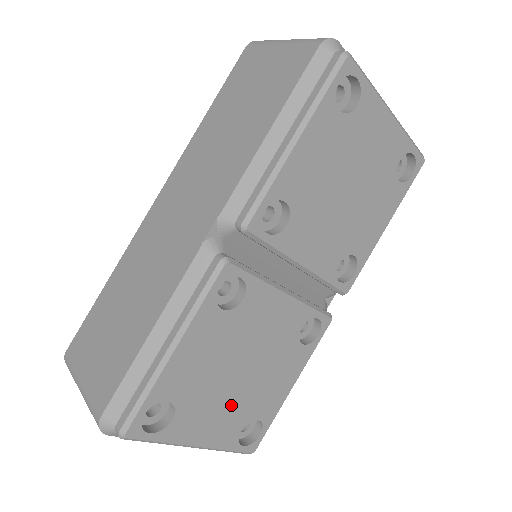
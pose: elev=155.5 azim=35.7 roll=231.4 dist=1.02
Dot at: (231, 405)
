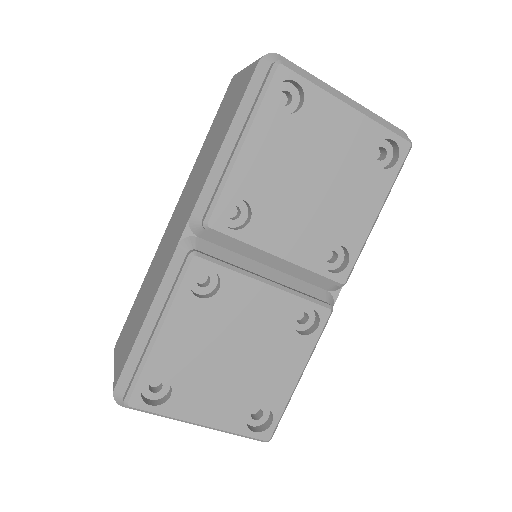
Dot at: (230, 389)
